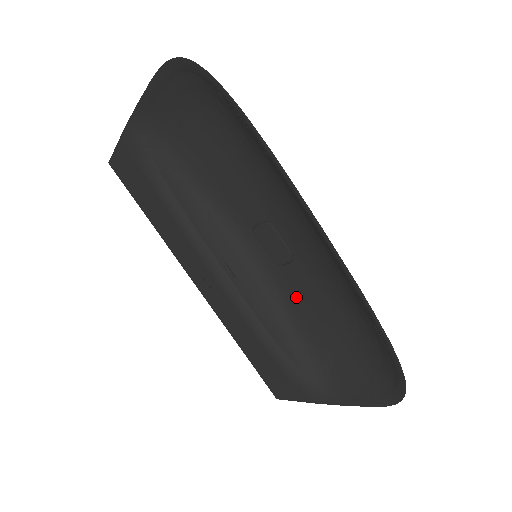
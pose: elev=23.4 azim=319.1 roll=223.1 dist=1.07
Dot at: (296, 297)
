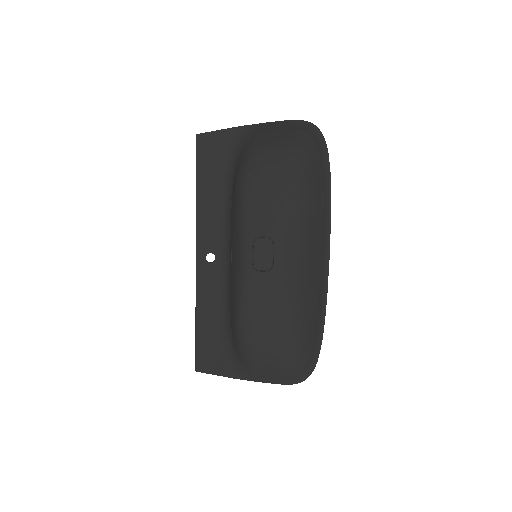
Dot at: (255, 296)
